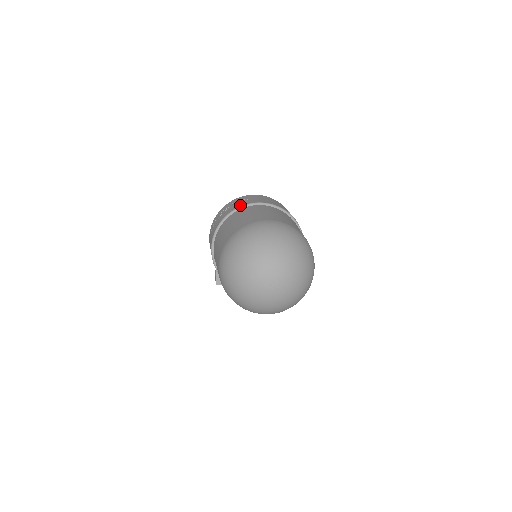
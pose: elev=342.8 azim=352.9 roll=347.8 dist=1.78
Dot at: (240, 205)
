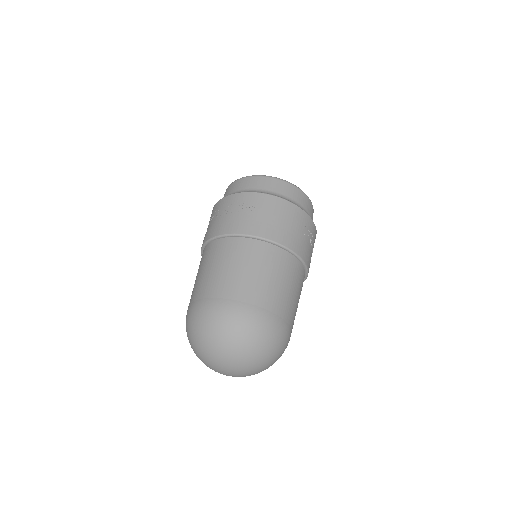
Dot at: (236, 230)
